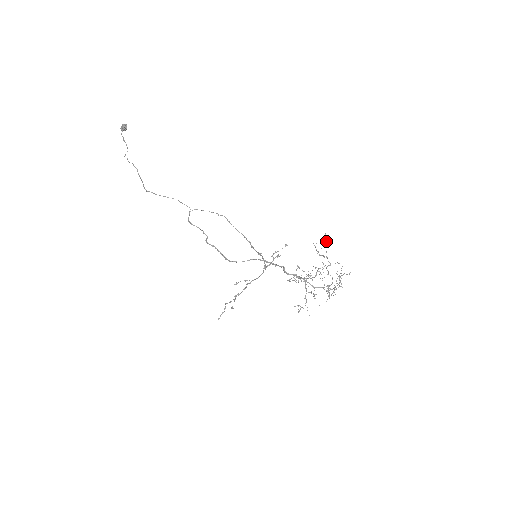
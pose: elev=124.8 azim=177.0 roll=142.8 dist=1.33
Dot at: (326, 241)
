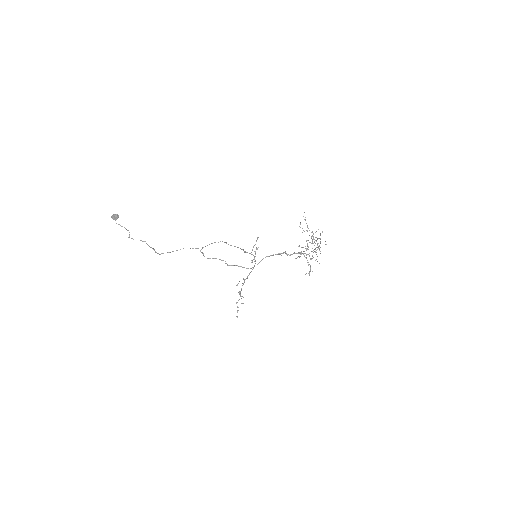
Dot at: (305, 220)
